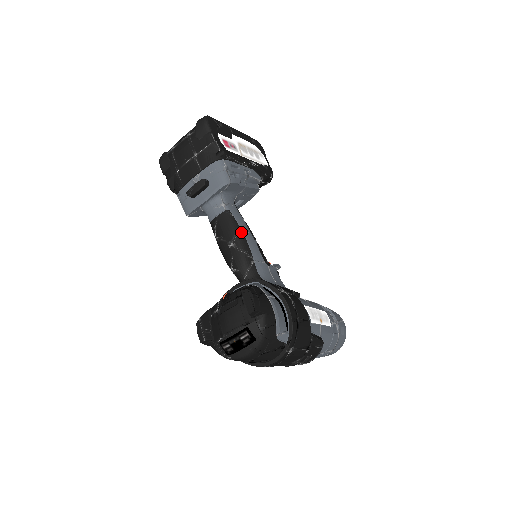
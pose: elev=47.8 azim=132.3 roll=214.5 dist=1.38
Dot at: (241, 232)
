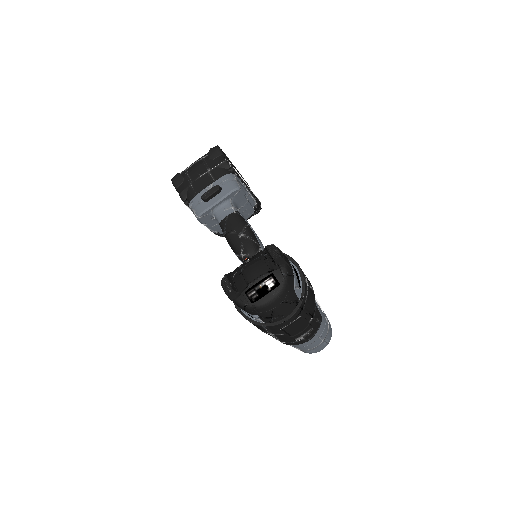
Dot at: (249, 227)
